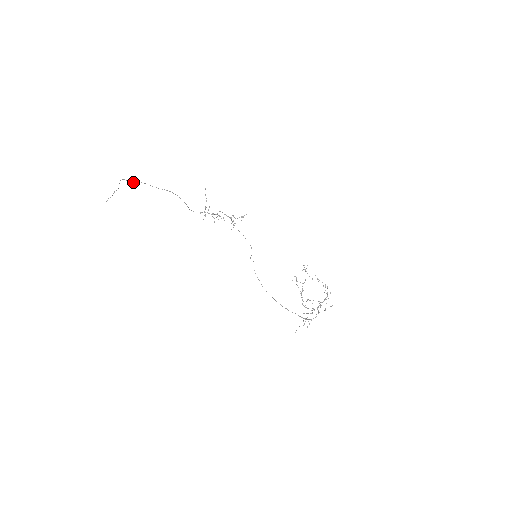
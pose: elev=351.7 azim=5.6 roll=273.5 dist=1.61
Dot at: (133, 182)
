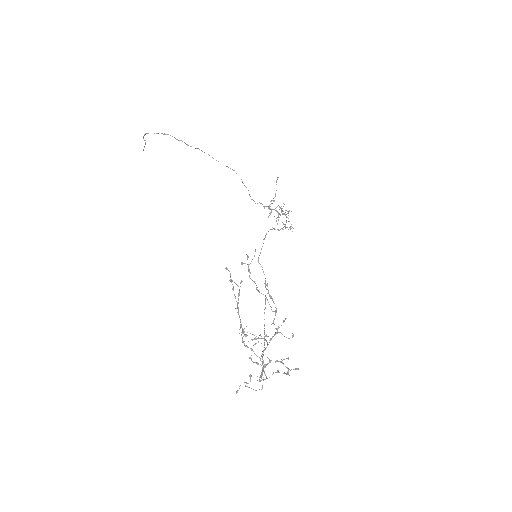
Dot at: (188, 145)
